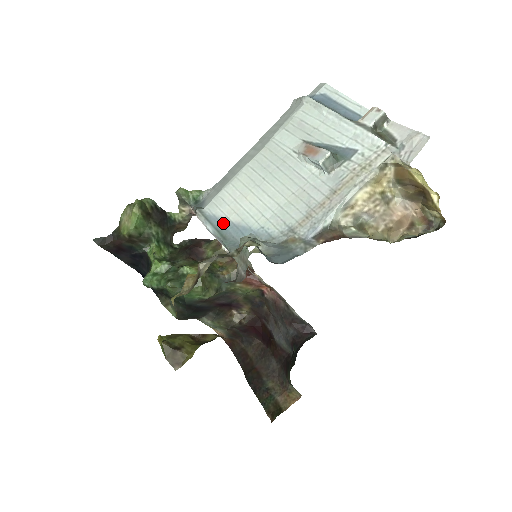
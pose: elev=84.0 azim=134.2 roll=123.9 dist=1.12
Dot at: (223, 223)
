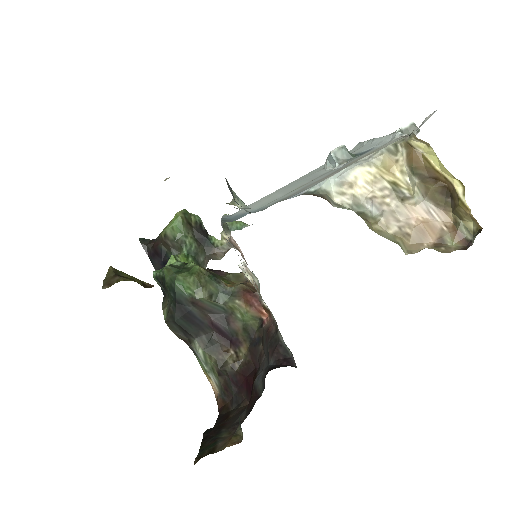
Dot at: (235, 216)
